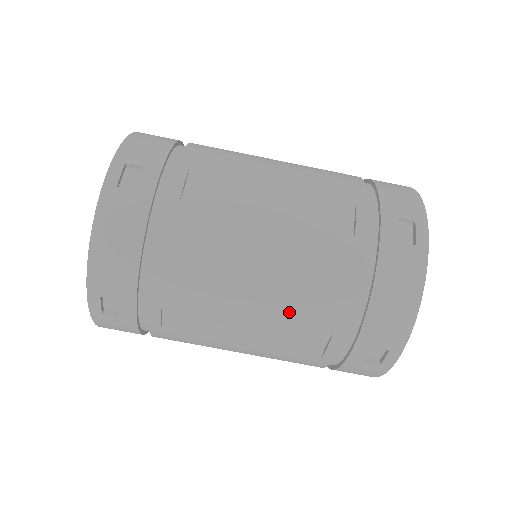
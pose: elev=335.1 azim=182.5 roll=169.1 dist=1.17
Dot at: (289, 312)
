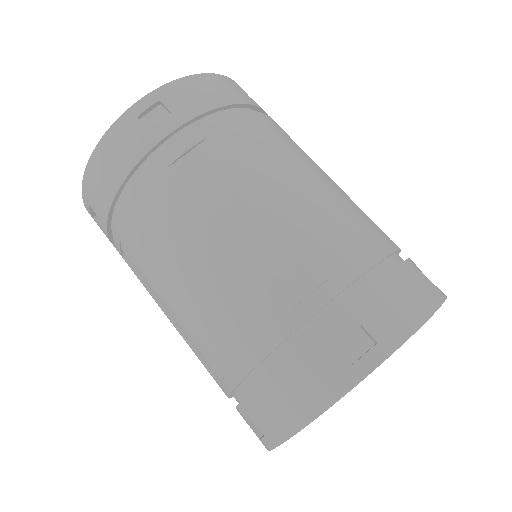
Dot at: (307, 226)
